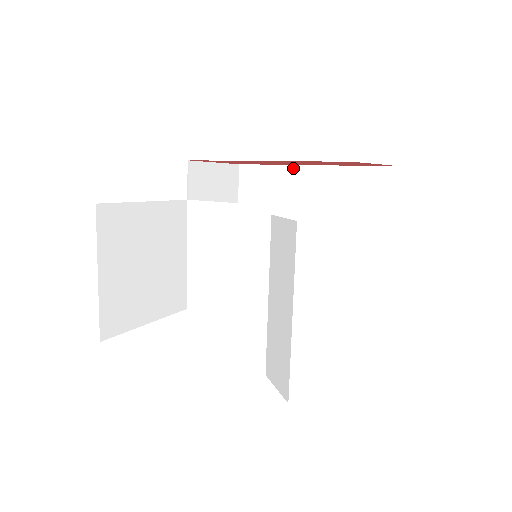
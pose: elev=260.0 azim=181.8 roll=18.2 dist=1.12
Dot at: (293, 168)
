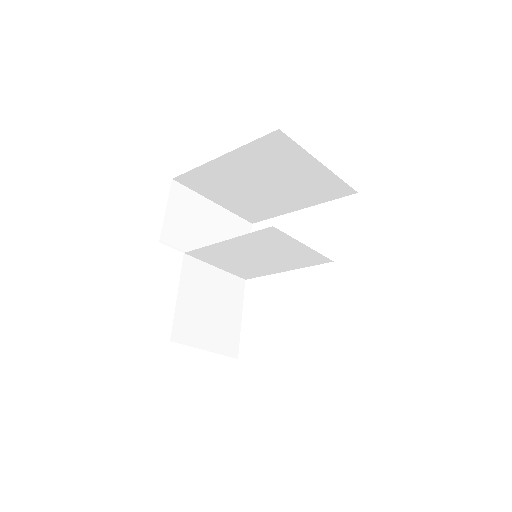
Dot at: (209, 164)
